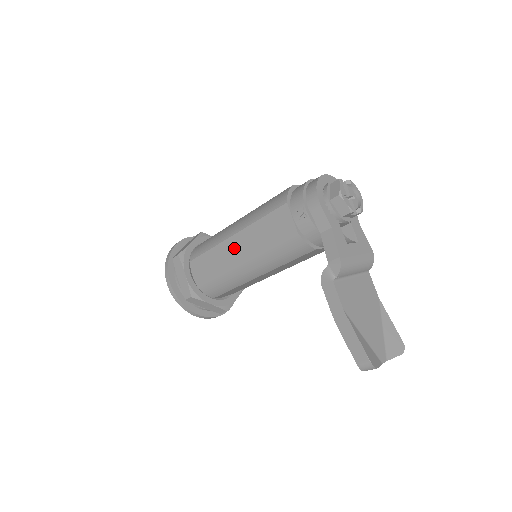
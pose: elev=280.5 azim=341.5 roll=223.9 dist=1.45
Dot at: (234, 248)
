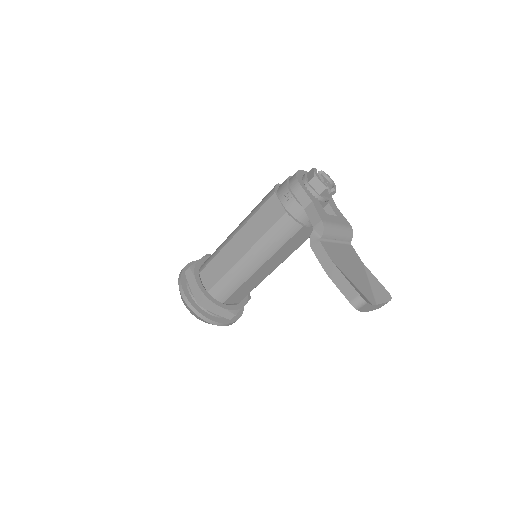
Dot at: (236, 245)
